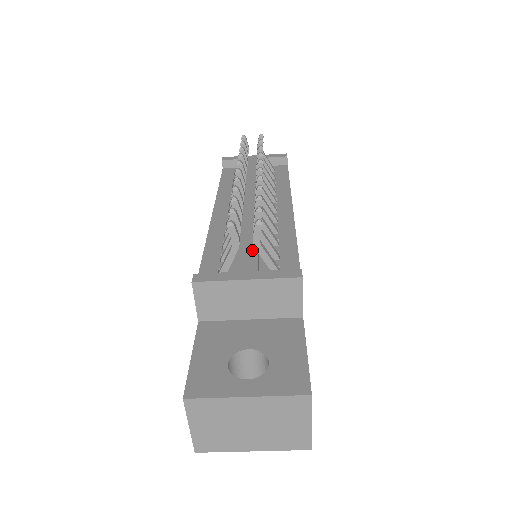
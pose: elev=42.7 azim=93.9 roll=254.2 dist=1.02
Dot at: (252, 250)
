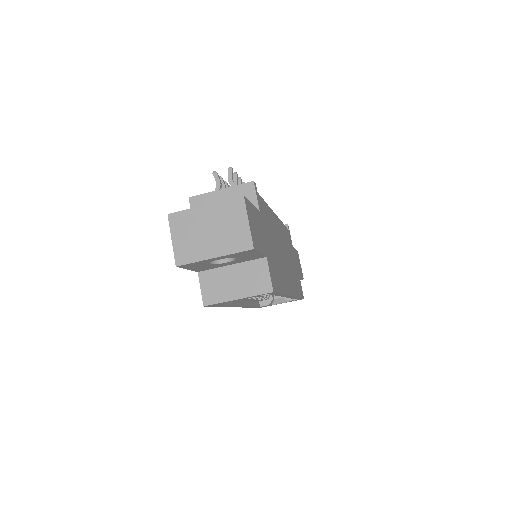
Dot at: occluded
